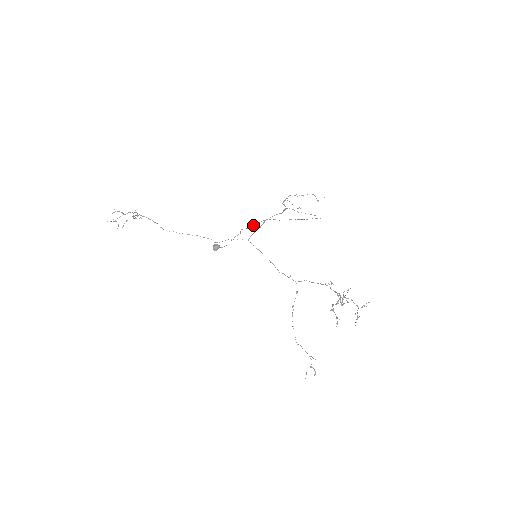
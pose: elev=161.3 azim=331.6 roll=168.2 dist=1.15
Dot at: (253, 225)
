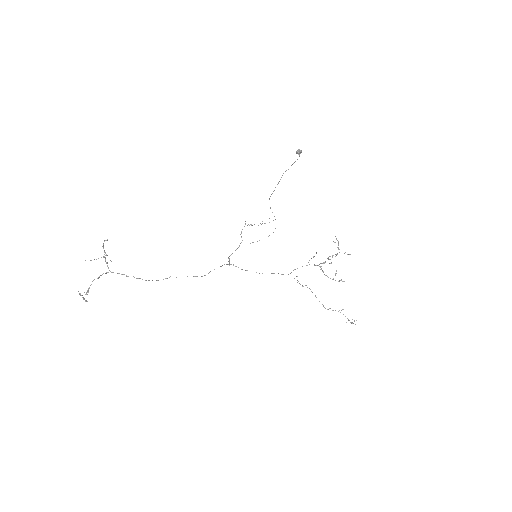
Dot at: occluded
